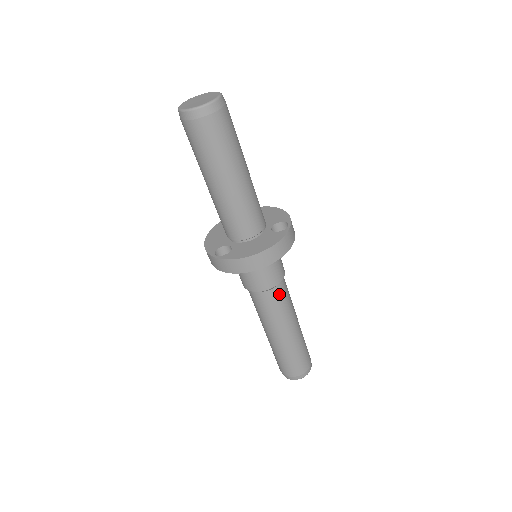
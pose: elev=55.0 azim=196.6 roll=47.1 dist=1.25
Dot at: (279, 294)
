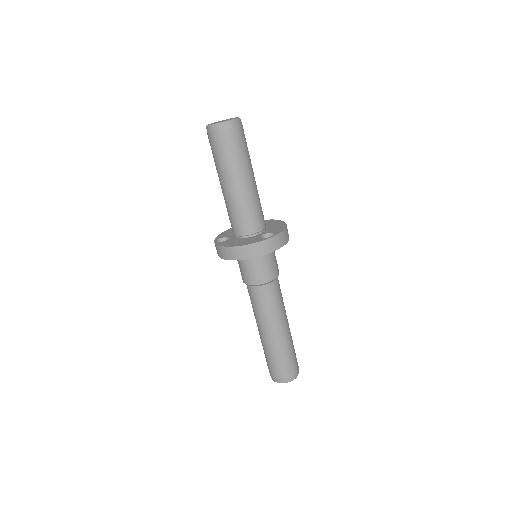
Dot at: (264, 294)
